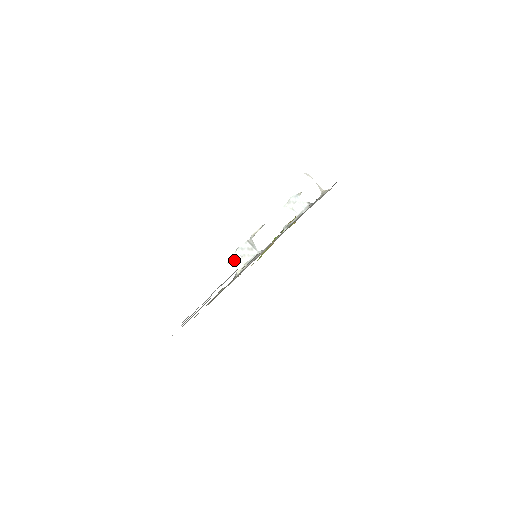
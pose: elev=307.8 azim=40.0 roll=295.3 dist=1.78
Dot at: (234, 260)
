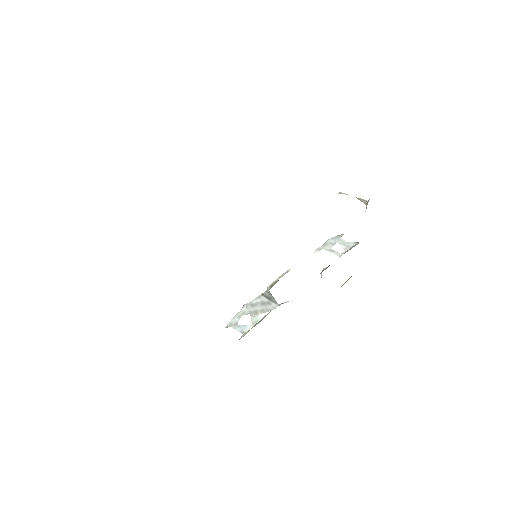
Dot at: (238, 320)
